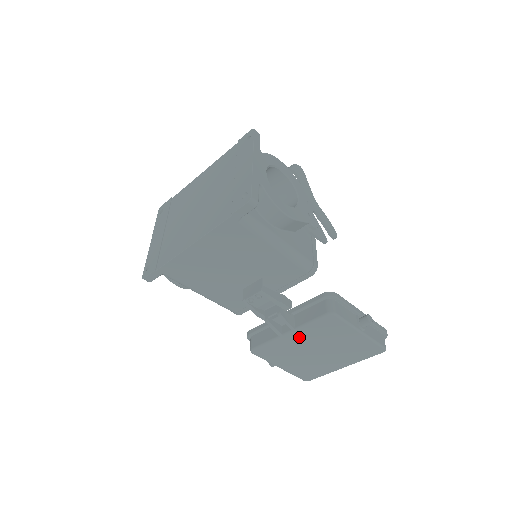
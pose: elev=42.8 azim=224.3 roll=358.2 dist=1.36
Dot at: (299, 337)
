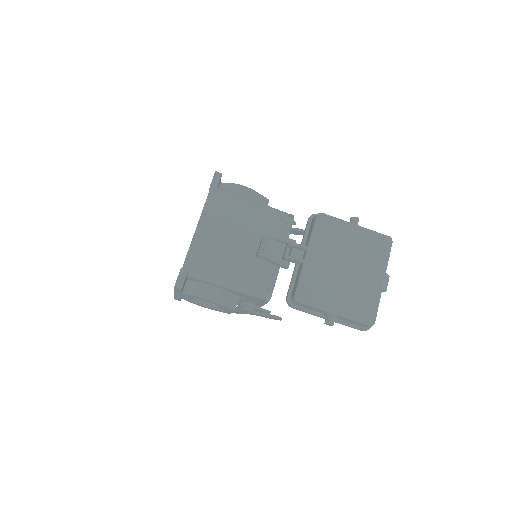
Dot at: (318, 255)
